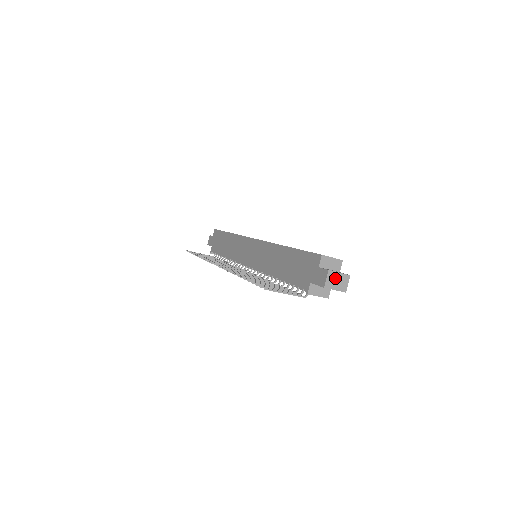
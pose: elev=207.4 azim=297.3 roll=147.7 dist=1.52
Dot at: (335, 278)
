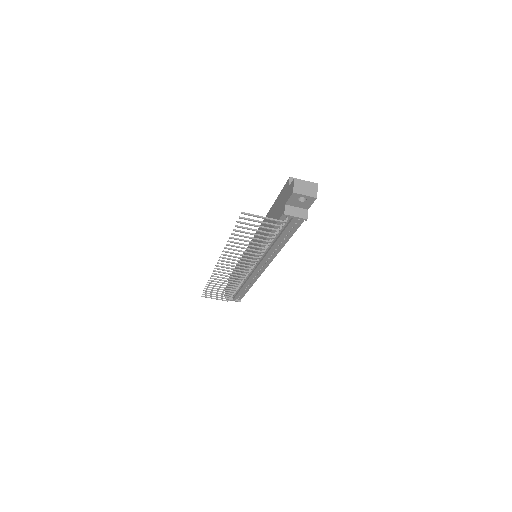
Dot at: (303, 185)
